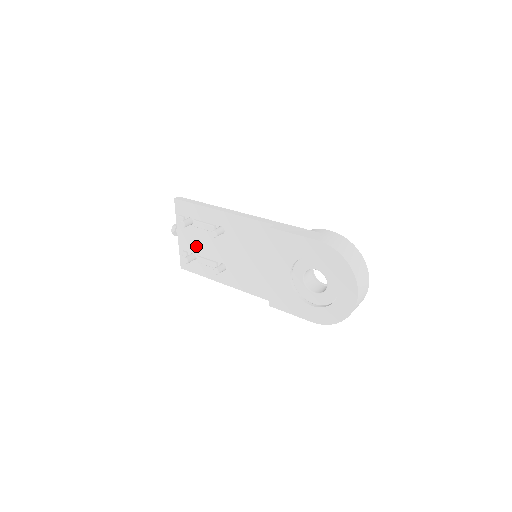
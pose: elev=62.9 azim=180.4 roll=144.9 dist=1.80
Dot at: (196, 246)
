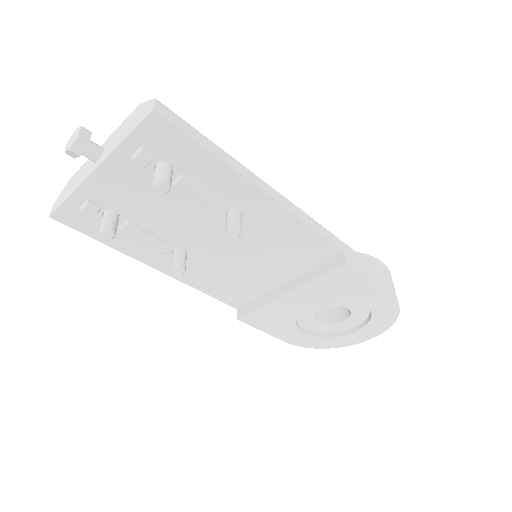
Dot at: (138, 207)
